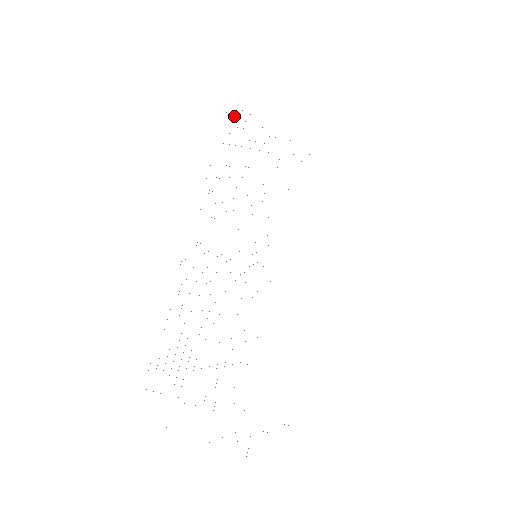
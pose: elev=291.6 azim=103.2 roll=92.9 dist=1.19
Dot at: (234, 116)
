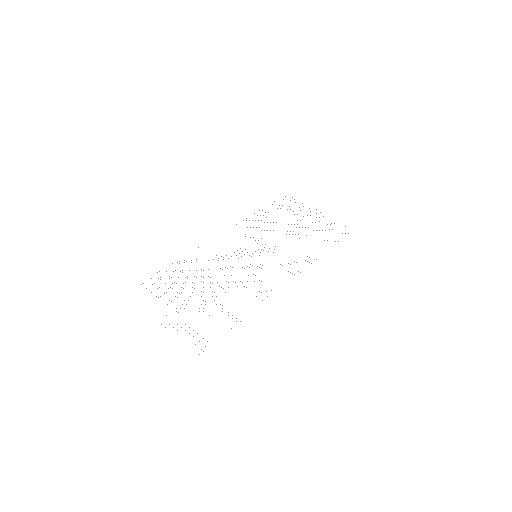
Dot at: occluded
